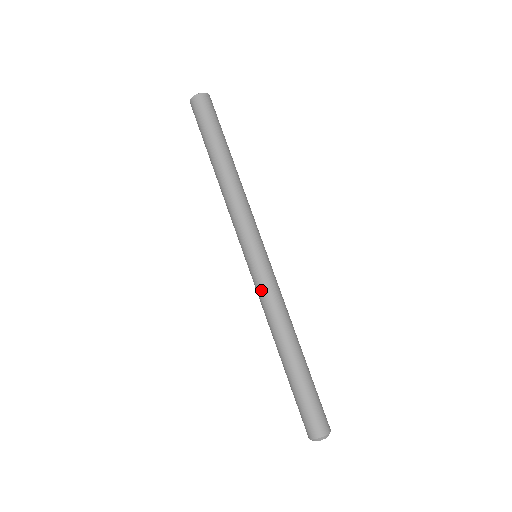
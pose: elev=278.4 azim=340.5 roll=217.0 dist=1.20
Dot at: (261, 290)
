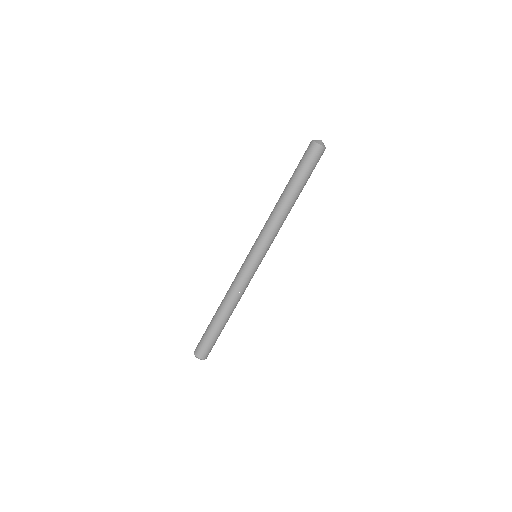
Dot at: (242, 277)
